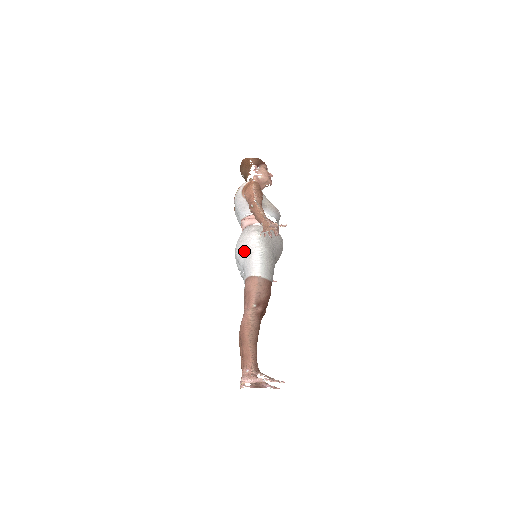
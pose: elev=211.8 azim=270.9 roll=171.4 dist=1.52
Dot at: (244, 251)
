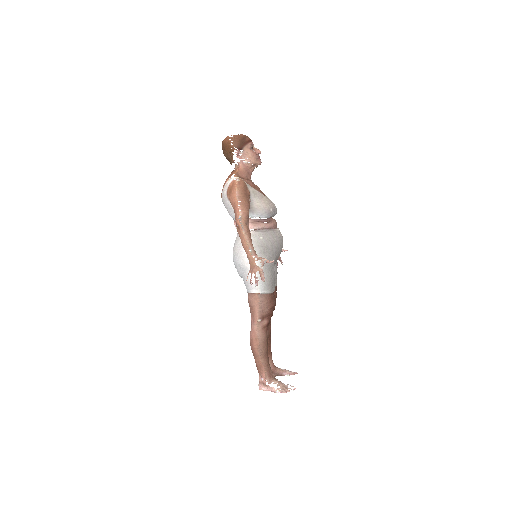
Dot at: (240, 266)
